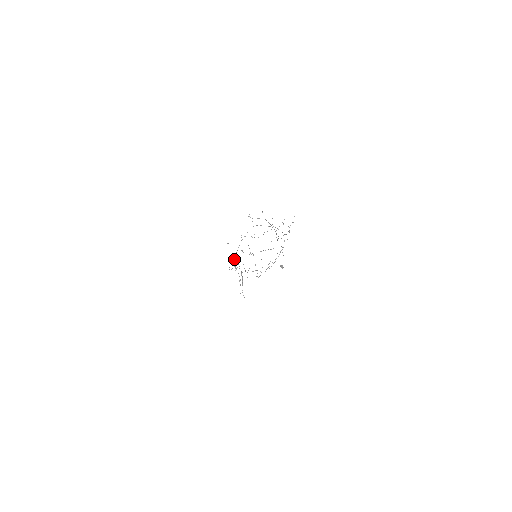
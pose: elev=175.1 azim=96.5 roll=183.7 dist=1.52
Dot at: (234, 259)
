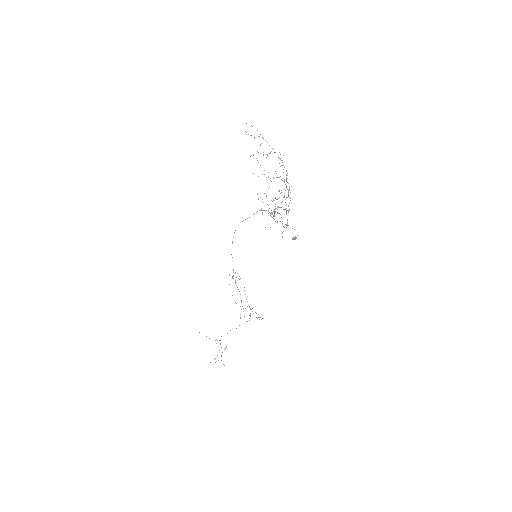
Dot at: occluded
